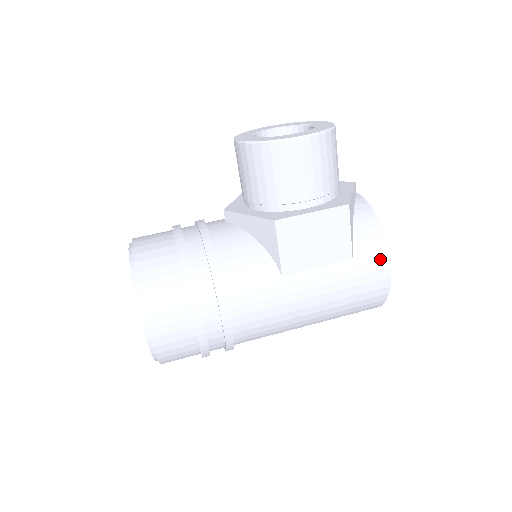
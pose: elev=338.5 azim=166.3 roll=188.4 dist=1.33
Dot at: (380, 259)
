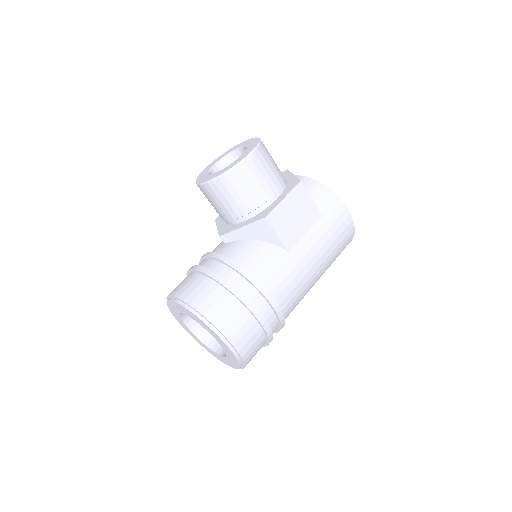
Dot at: (337, 206)
